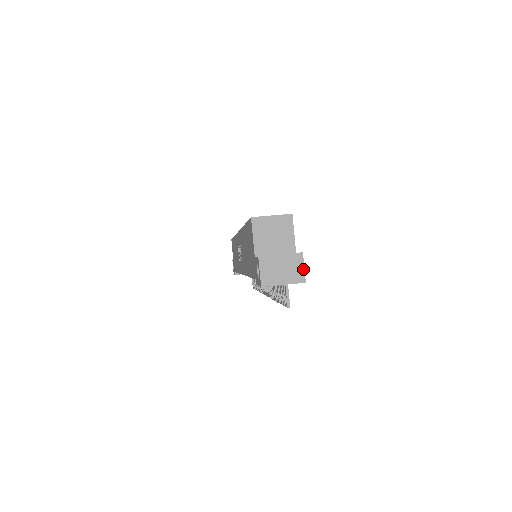
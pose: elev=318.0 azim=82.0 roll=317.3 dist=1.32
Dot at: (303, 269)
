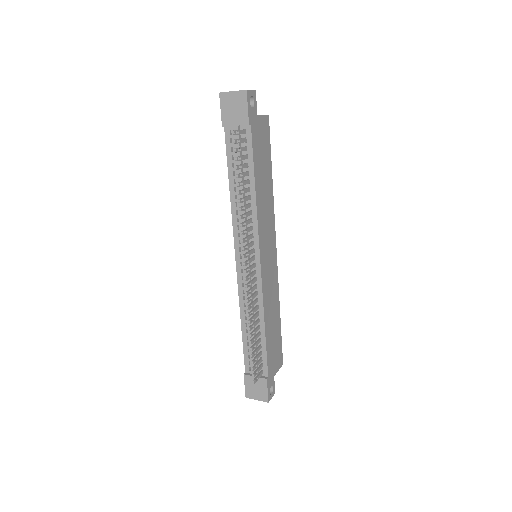
Dot at: (250, 90)
